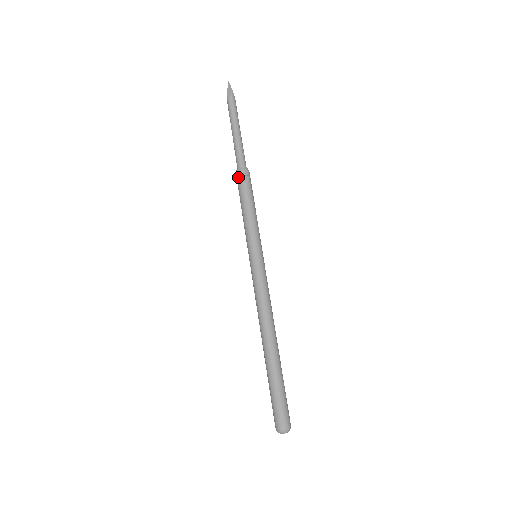
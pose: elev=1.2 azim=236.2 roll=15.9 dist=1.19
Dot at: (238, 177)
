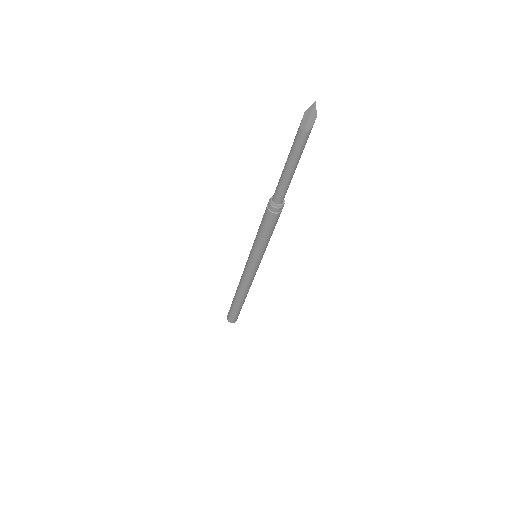
Dot at: (273, 212)
